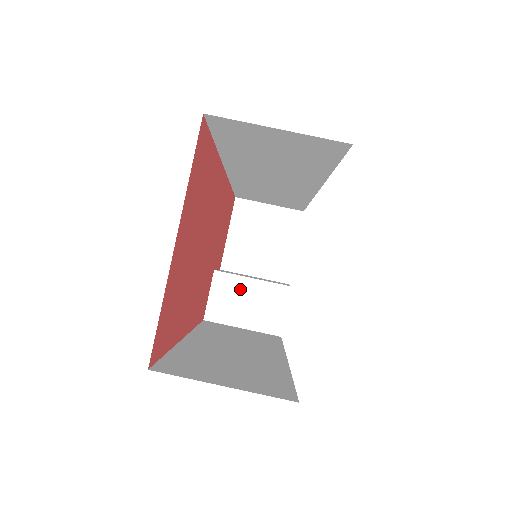
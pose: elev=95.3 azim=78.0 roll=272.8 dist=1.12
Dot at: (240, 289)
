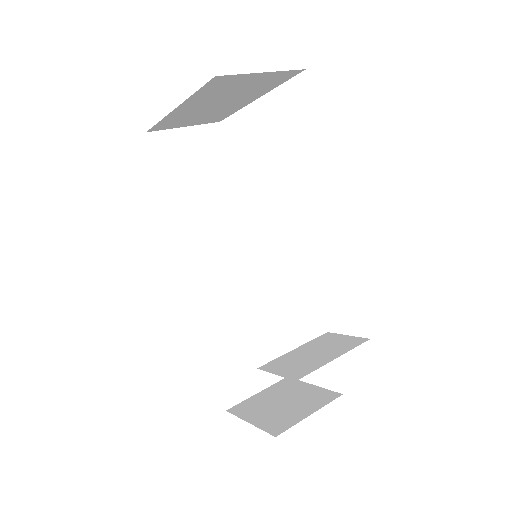
Dot at: (294, 357)
